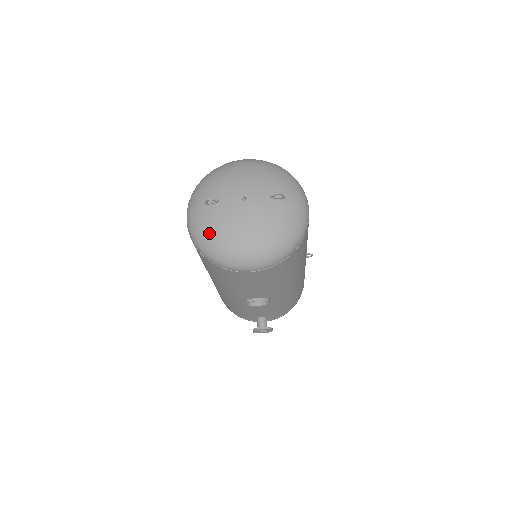
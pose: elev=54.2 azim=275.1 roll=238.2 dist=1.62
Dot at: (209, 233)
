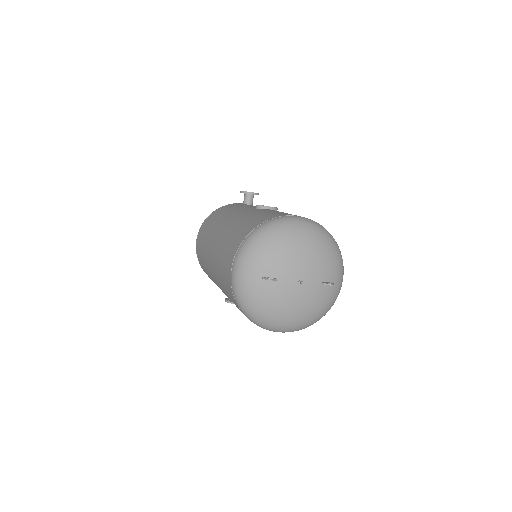
Dot at: (259, 305)
